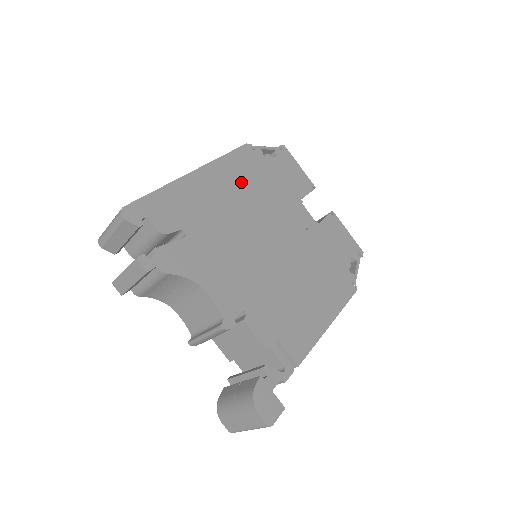
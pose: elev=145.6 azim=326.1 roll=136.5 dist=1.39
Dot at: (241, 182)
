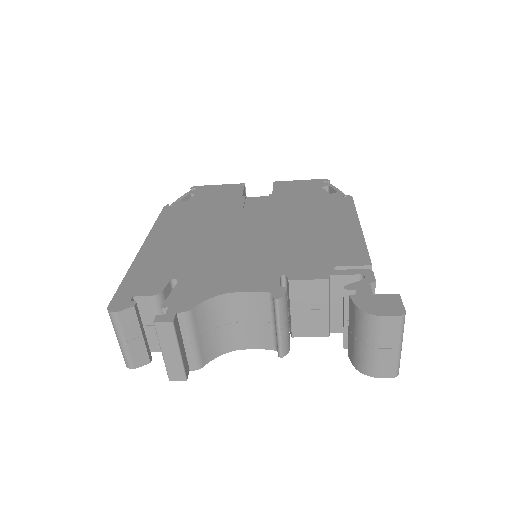
Dot at: (185, 224)
